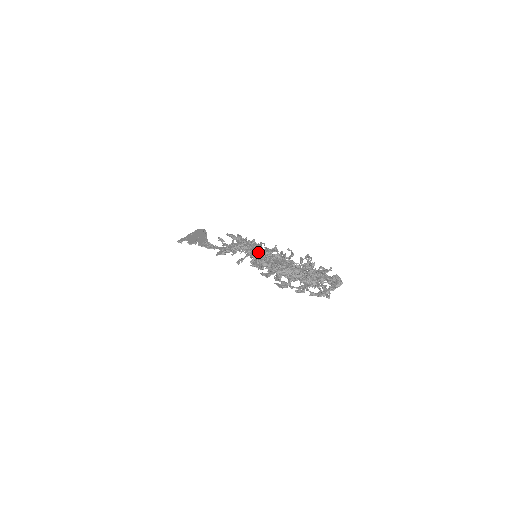
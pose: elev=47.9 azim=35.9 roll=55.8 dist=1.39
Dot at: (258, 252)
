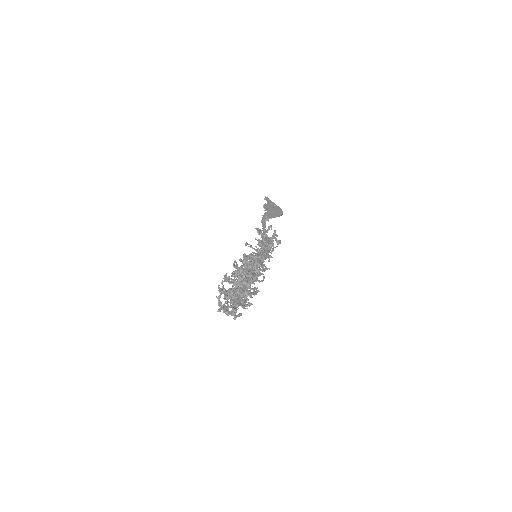
Dot at: (260, 256)
